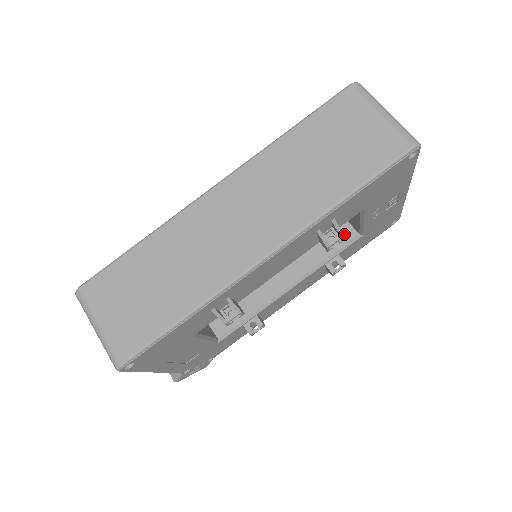
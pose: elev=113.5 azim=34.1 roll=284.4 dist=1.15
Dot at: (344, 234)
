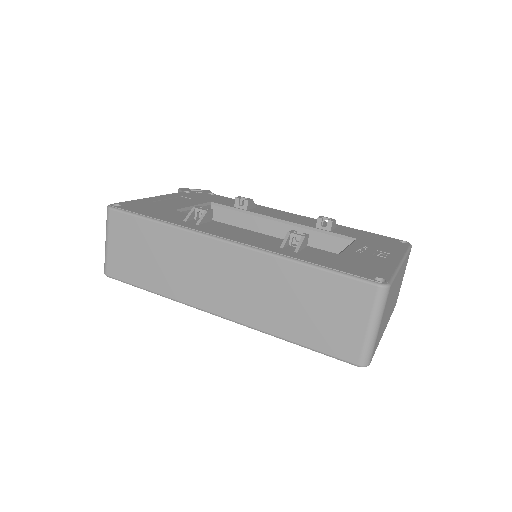
Dot at: occluded
